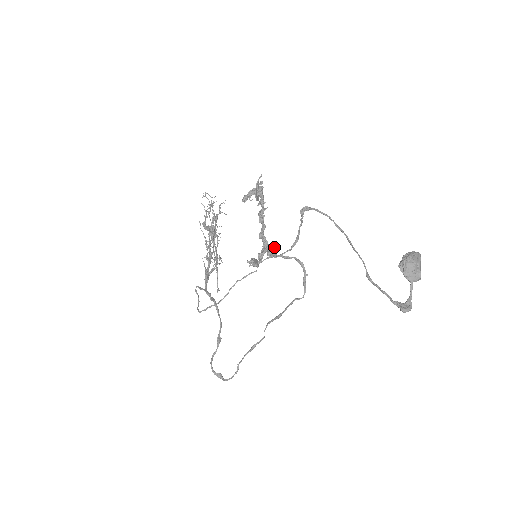
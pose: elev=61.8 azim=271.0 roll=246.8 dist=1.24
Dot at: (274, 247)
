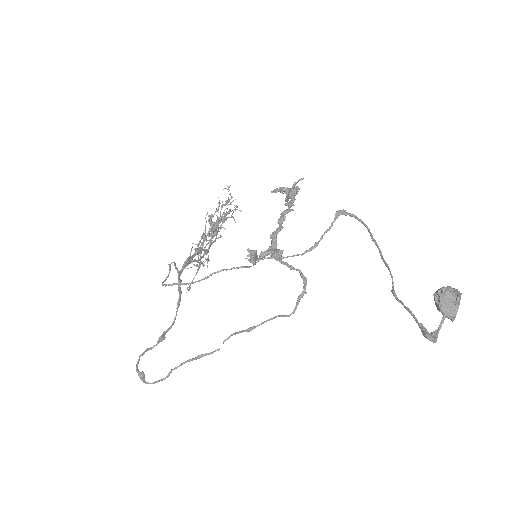
Dot at: (283, 250)
